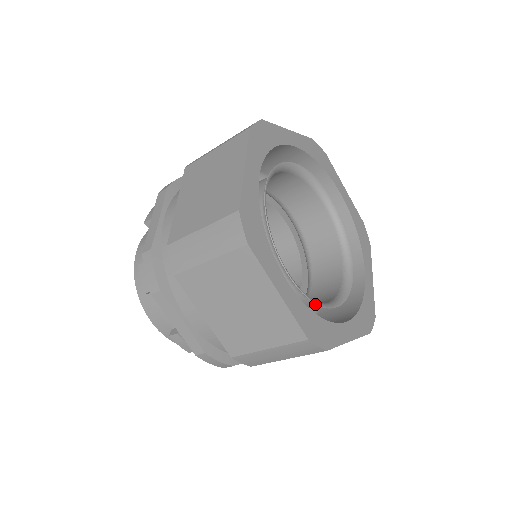
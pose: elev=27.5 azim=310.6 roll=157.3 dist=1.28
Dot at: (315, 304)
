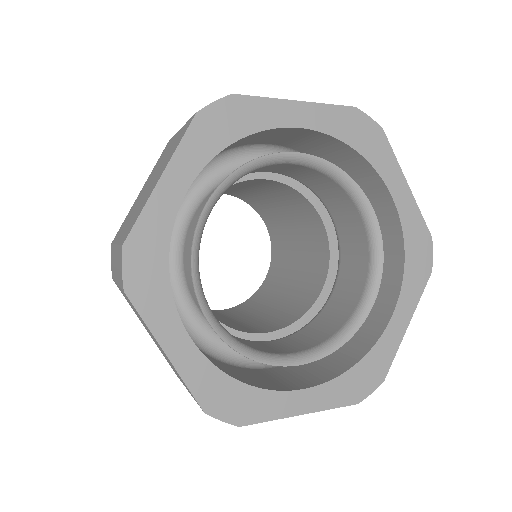
Dot at: (348, 315)
